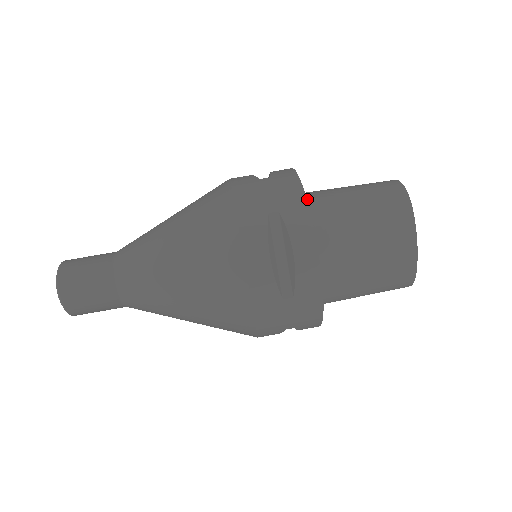
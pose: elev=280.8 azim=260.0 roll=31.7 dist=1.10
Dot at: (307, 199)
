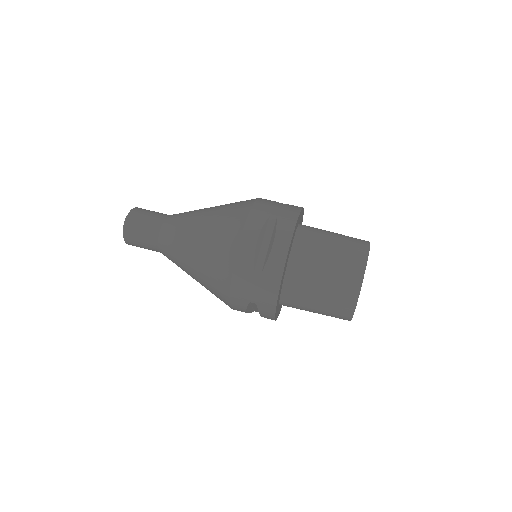
Dot at: (302, 226)
